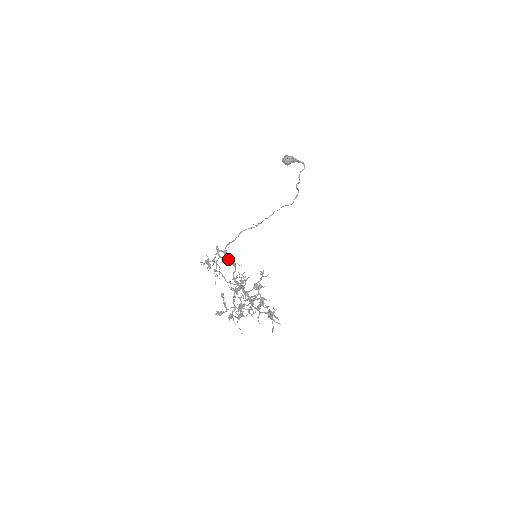
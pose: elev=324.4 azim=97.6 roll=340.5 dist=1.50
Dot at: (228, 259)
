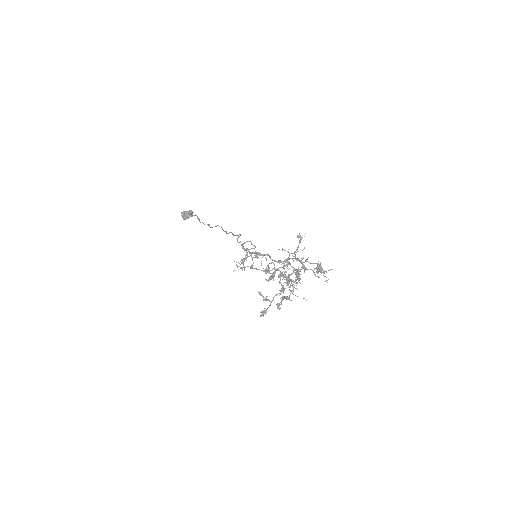
Dot at: occluded
